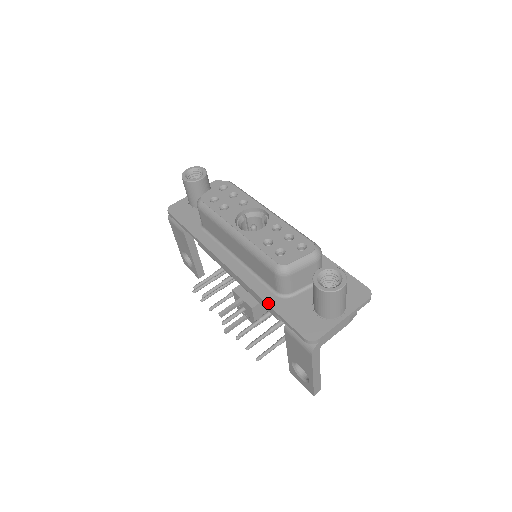
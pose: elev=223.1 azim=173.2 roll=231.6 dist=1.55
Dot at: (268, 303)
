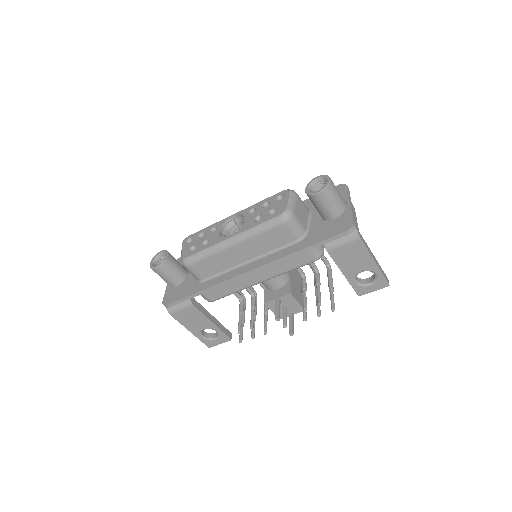
Dot at: (301, 249)
